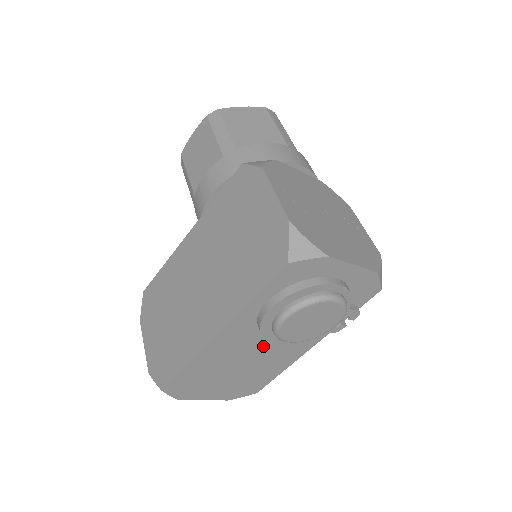
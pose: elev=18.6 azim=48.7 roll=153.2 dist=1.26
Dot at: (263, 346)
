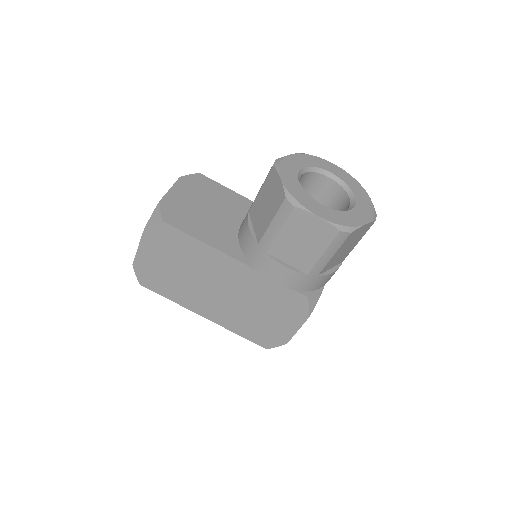
Dot at: occluded
